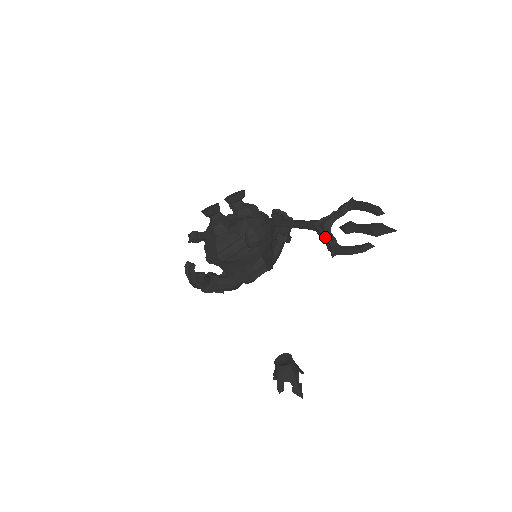
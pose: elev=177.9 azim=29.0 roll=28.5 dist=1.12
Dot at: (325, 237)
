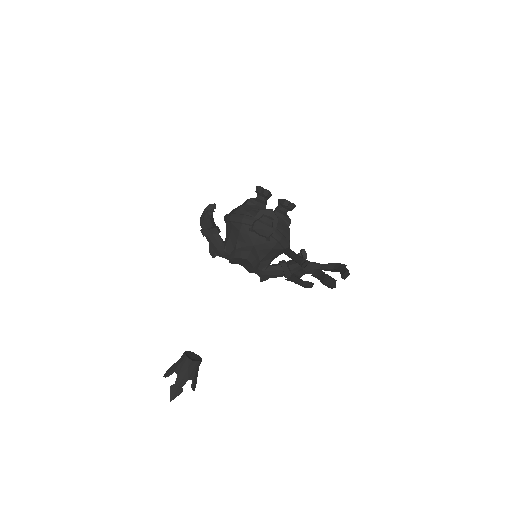
Dot at: (300, 270)
